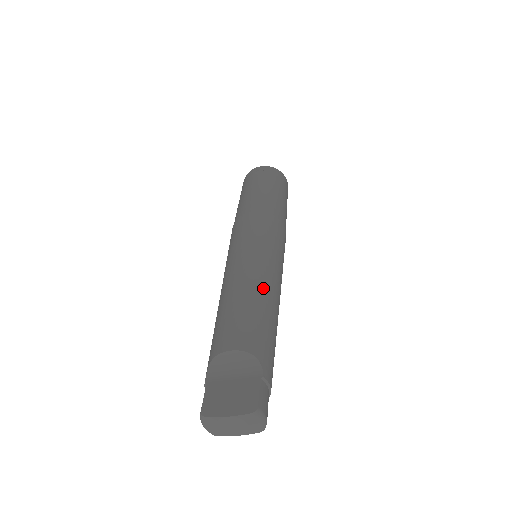
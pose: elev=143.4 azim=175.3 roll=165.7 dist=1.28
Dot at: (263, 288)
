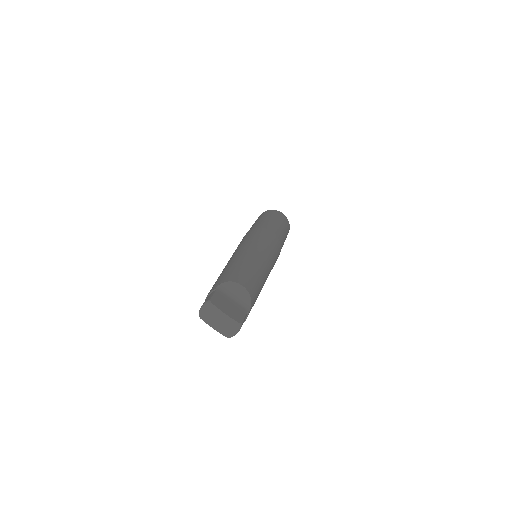
Dot at: (265, 274)
